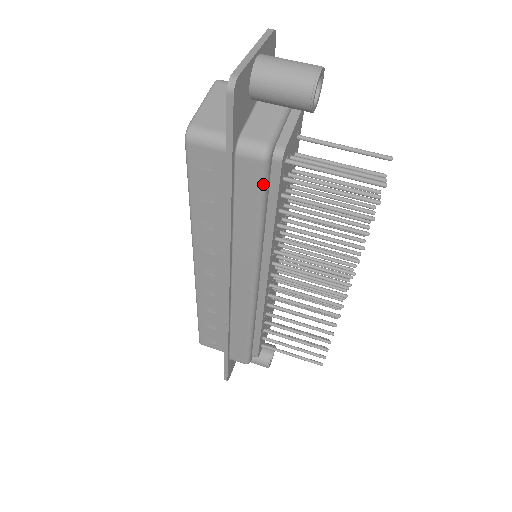
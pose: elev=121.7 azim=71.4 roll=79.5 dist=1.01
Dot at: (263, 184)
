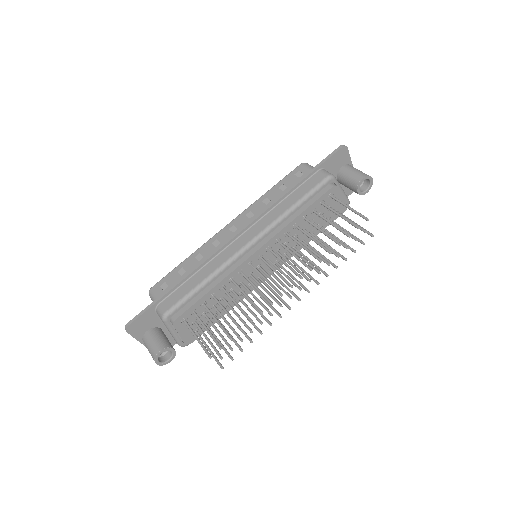
Dot at: (318, 186)
